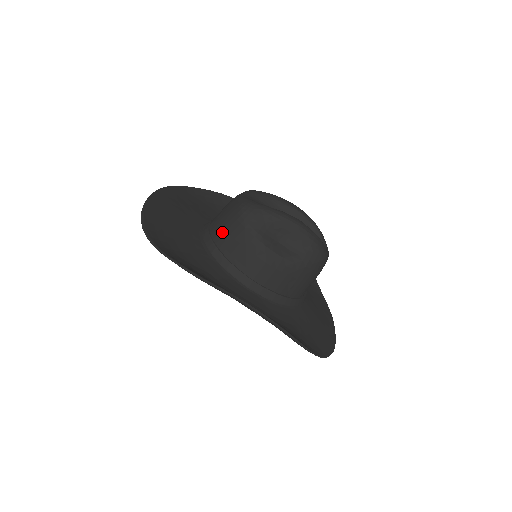
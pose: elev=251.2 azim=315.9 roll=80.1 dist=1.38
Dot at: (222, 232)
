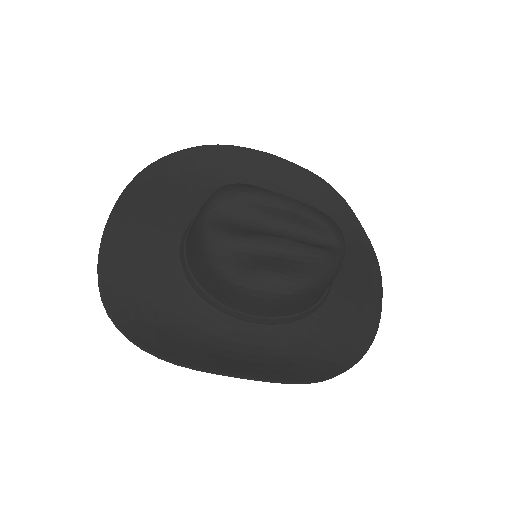
Dot at: (195, 268)
